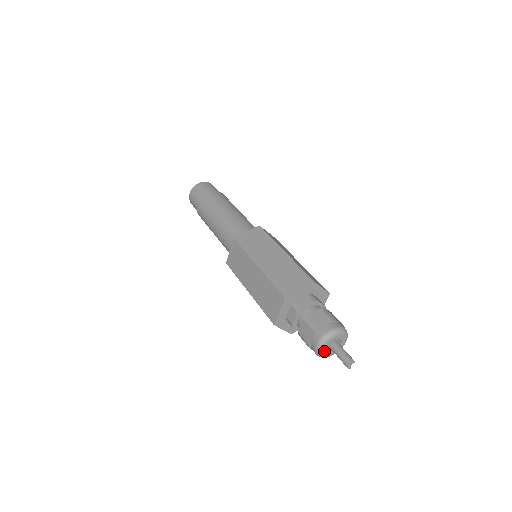
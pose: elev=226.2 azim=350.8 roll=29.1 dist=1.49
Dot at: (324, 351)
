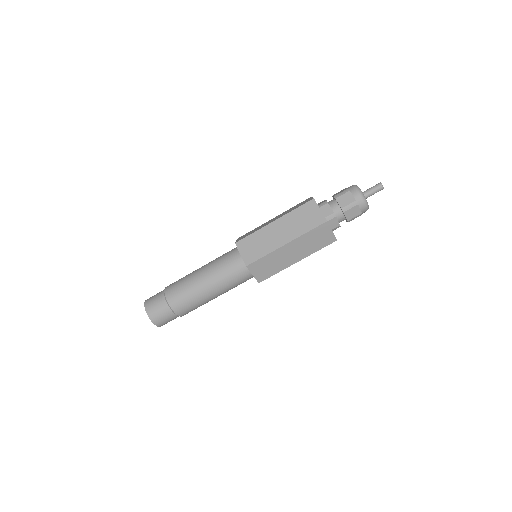
Dot at: (364, 197)
